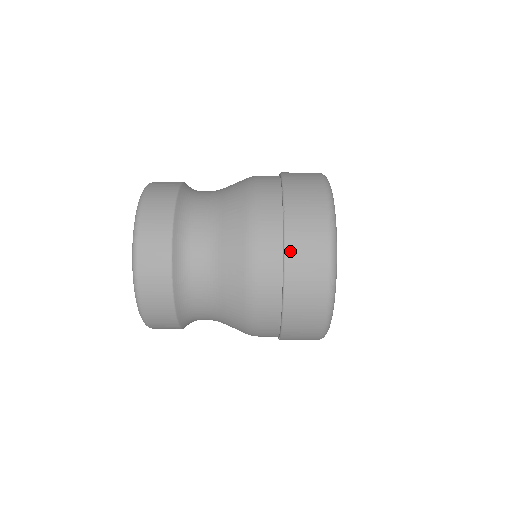
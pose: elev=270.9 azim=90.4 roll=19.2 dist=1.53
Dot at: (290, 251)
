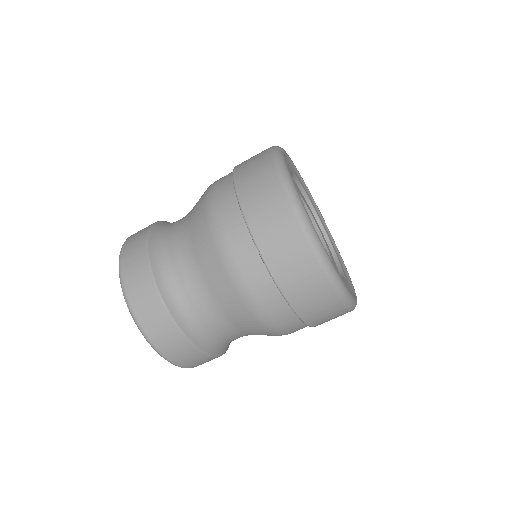
Dot at: (292, 299)
